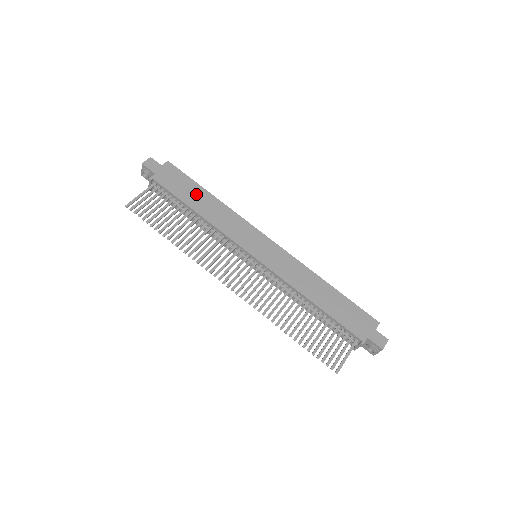
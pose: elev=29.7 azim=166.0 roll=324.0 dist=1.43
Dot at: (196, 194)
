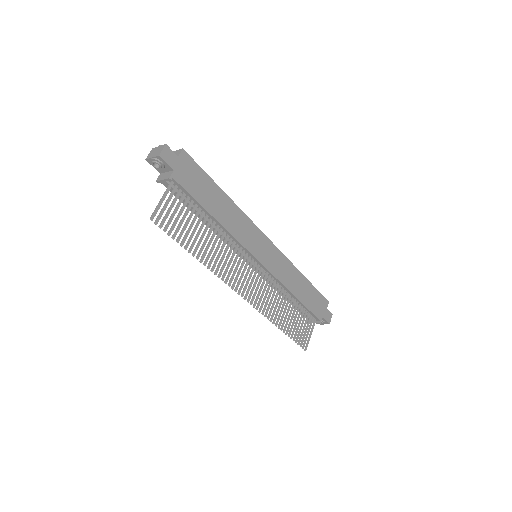
Dot at: (213, 195)
